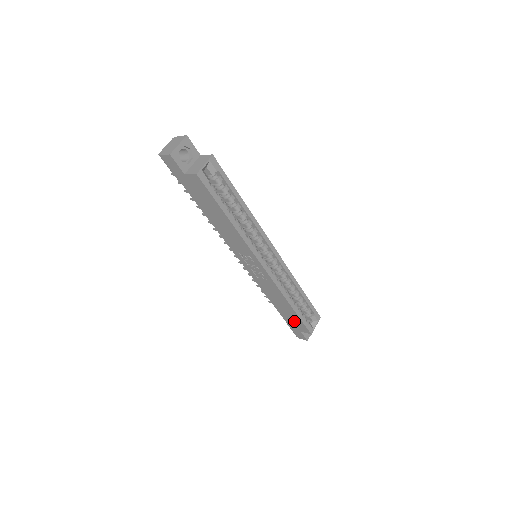
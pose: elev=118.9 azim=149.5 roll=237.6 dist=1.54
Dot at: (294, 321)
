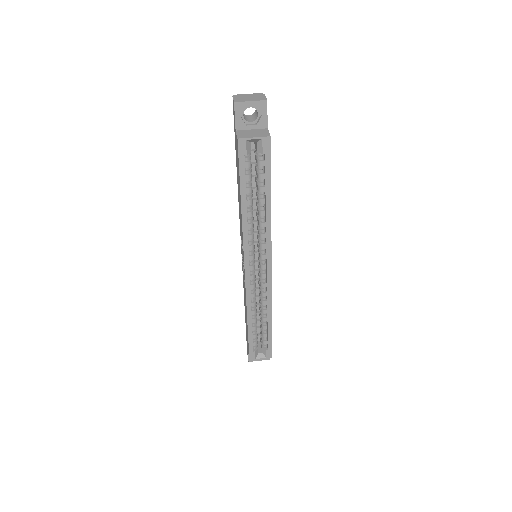
Dot at: (247, 336)
